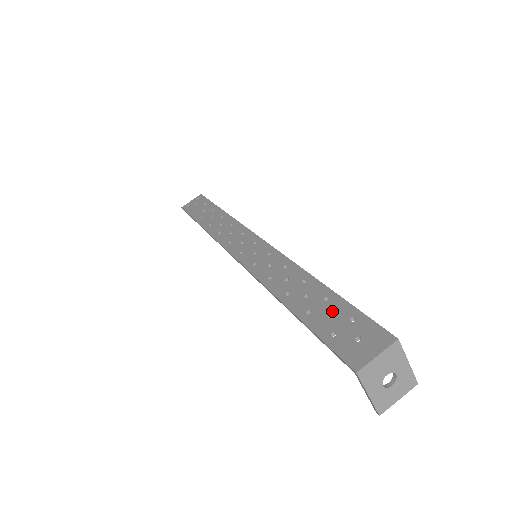
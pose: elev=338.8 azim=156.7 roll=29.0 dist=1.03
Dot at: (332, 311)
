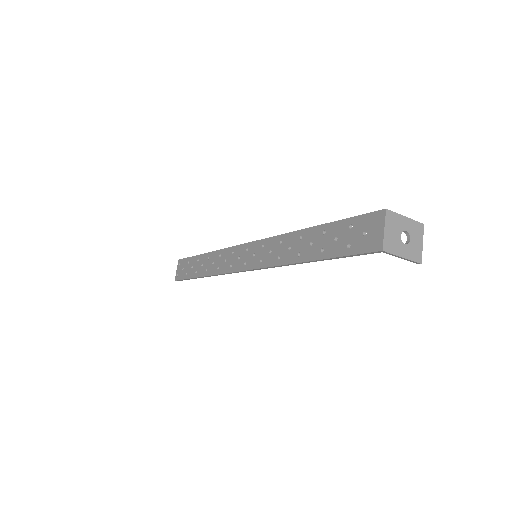
Dot at: (334, 235)
